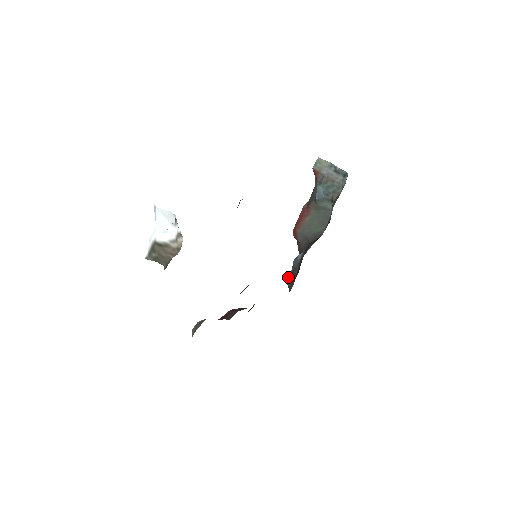
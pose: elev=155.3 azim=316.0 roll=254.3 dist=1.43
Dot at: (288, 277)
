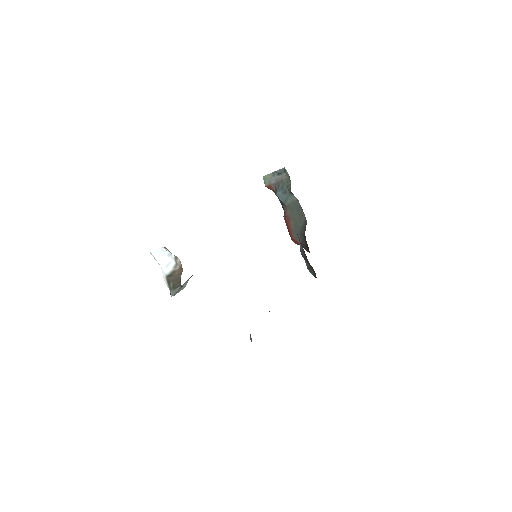
Dot at: (308, 269)
